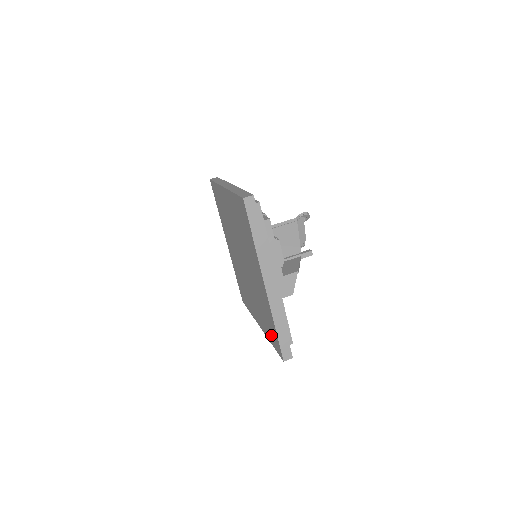
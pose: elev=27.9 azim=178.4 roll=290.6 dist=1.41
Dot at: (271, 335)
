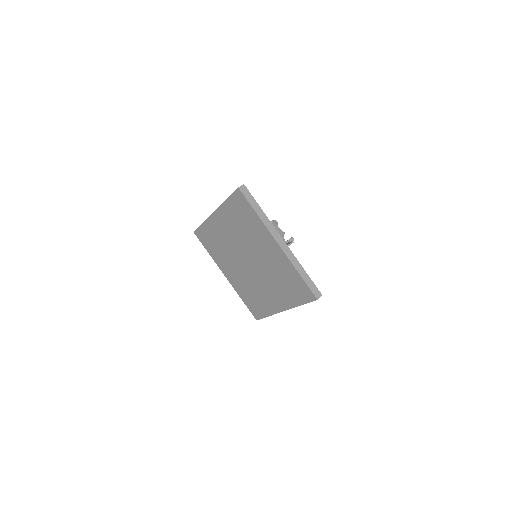
Dot at: (298, 294)
